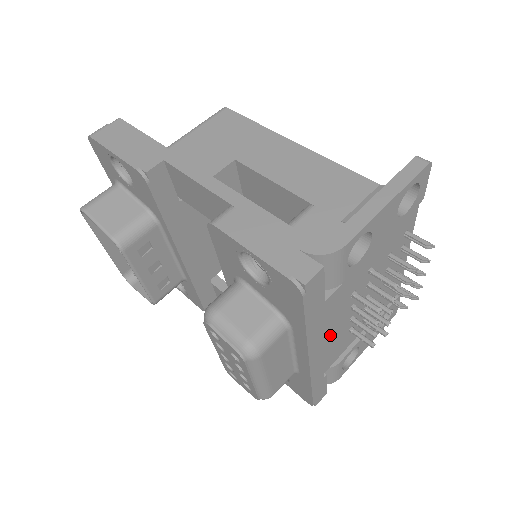
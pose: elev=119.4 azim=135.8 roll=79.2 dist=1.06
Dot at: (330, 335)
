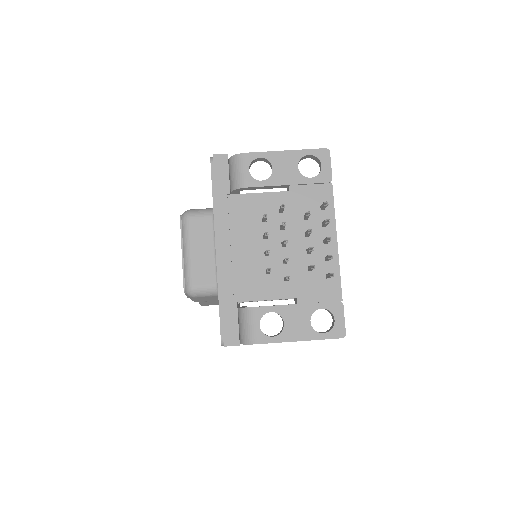
Dot at: (241, 246)
